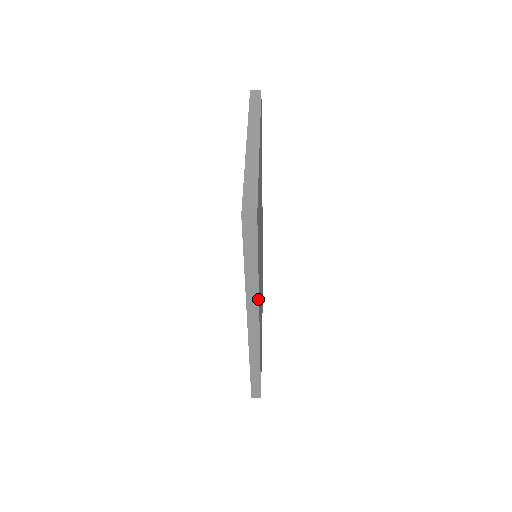
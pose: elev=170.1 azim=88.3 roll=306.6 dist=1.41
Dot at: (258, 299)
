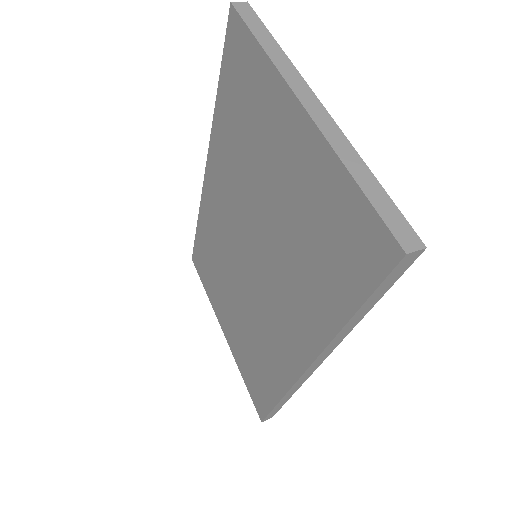
Dot at: occluded
